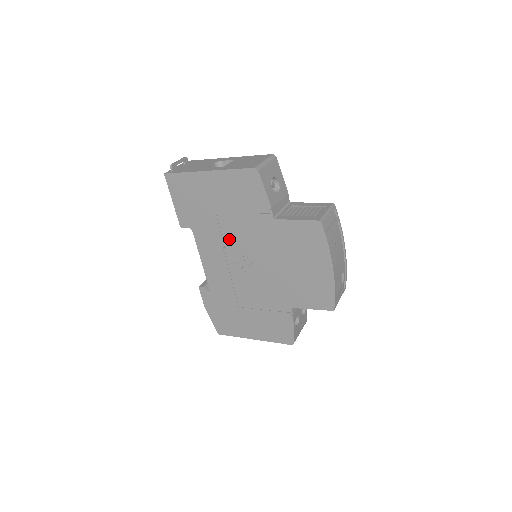
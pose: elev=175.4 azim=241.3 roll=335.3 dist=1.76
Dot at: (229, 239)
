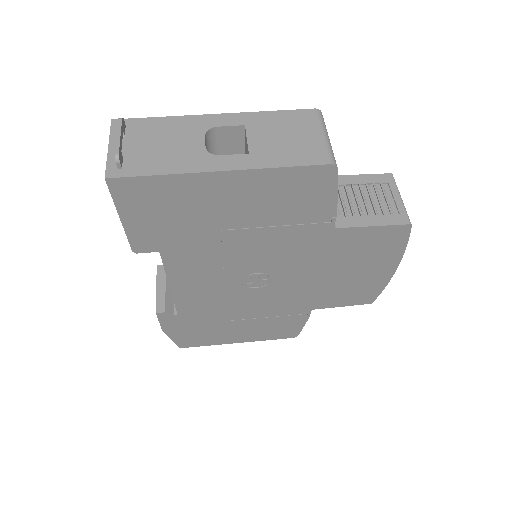
Dot at: (236, 258)
